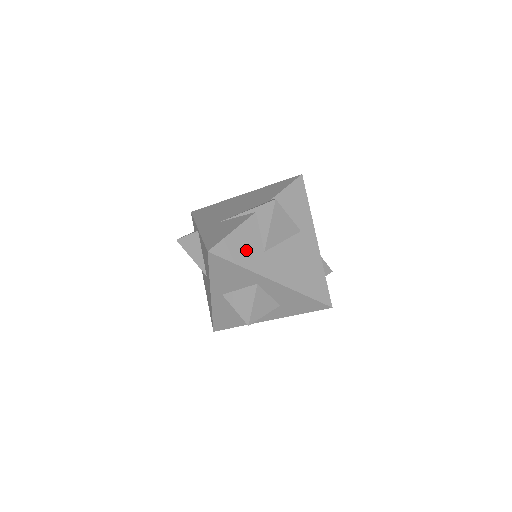
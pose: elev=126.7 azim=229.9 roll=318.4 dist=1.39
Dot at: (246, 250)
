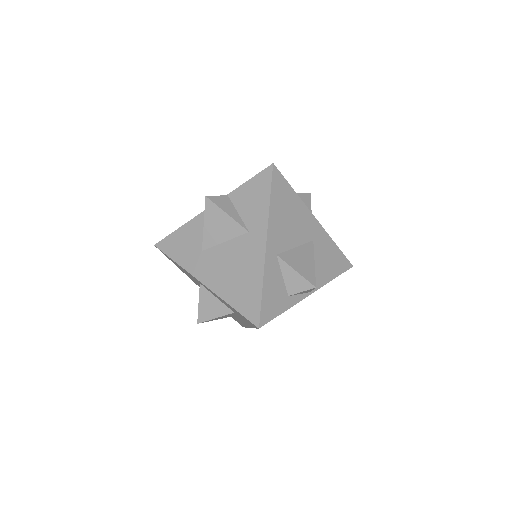
Dot at: (186, 247)
